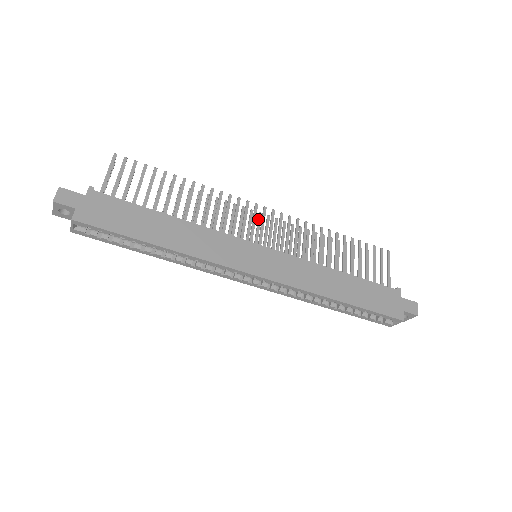
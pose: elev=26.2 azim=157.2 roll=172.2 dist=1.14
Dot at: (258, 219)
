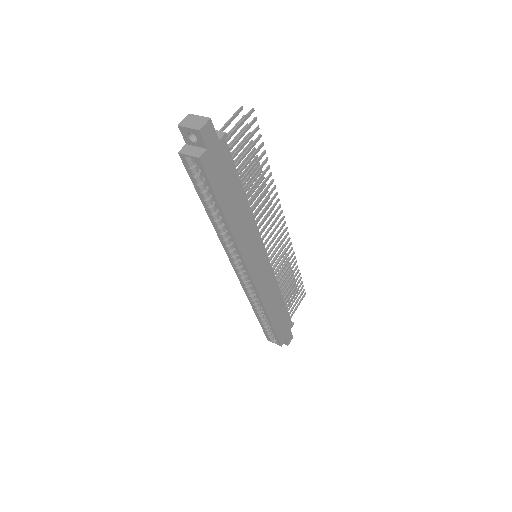
Dot at: occluded
